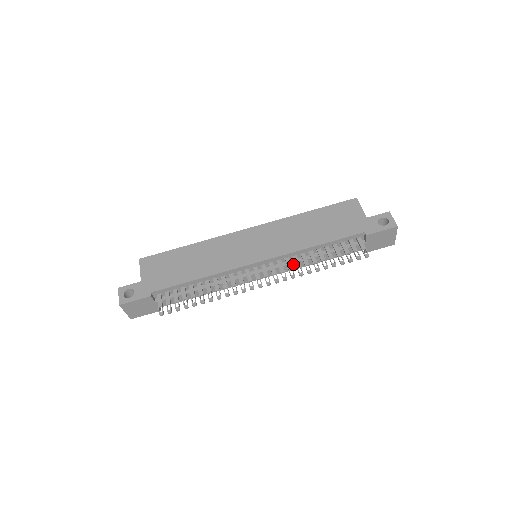
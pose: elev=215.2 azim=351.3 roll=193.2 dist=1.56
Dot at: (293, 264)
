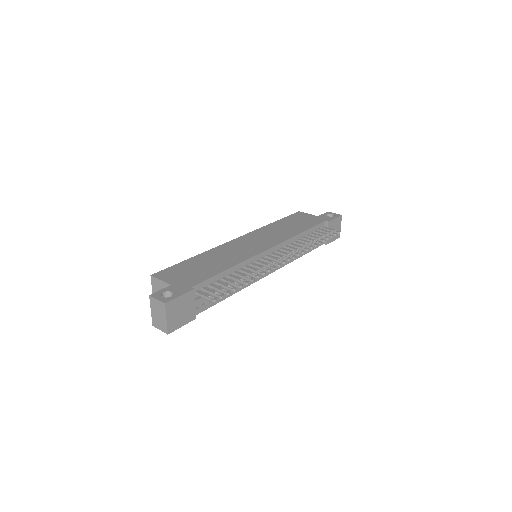
Dot at: occluded
